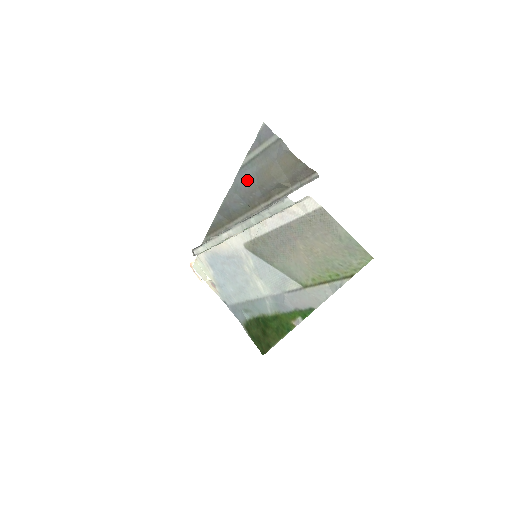
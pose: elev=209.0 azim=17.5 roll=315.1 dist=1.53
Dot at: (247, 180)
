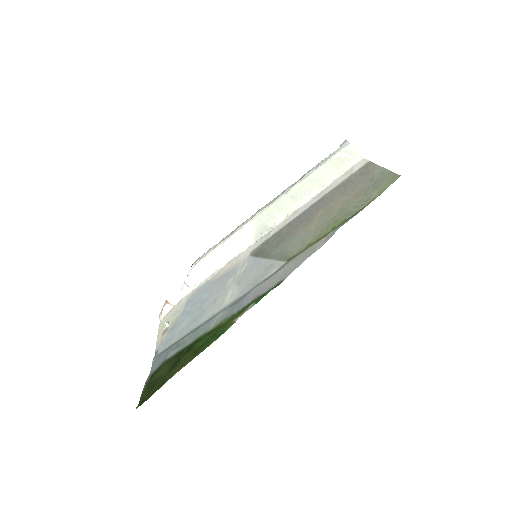
Dot at: occluded
